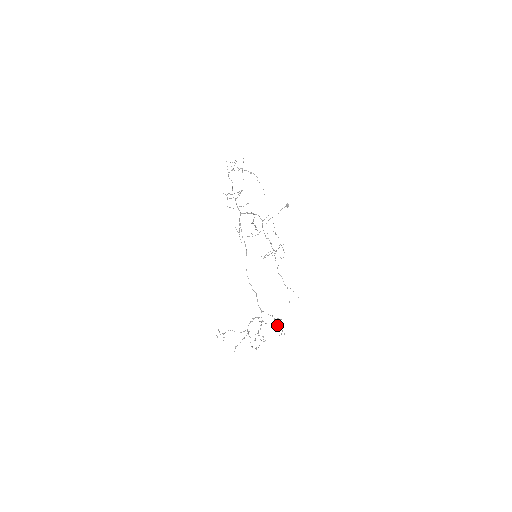
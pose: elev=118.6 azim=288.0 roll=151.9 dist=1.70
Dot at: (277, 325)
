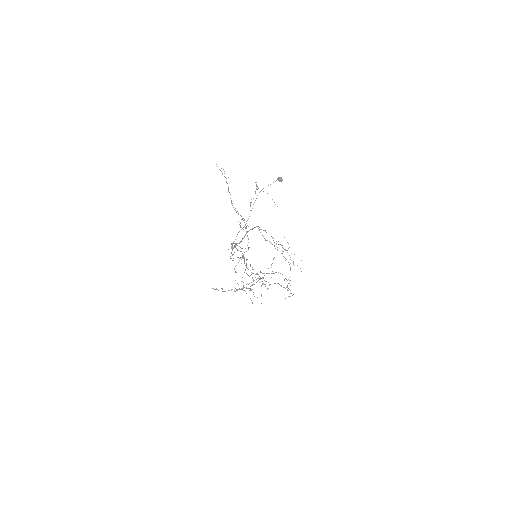
Dot at: occluded
